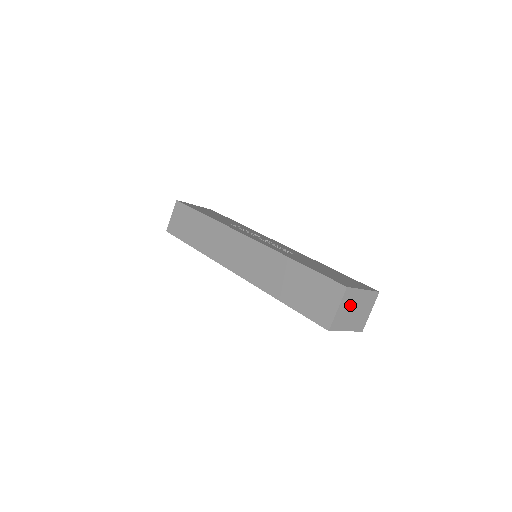
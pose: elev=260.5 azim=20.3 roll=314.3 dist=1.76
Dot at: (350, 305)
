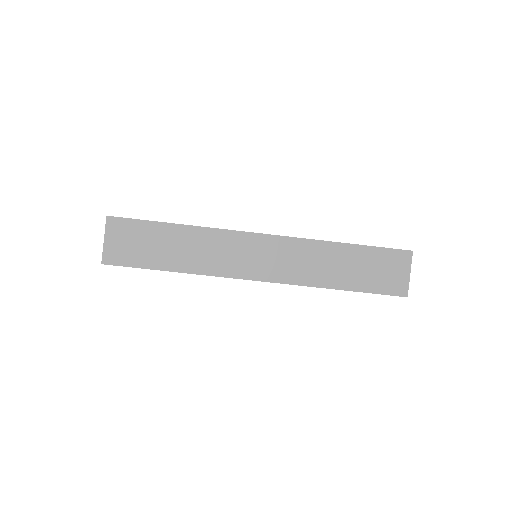
Dot at: occluded
